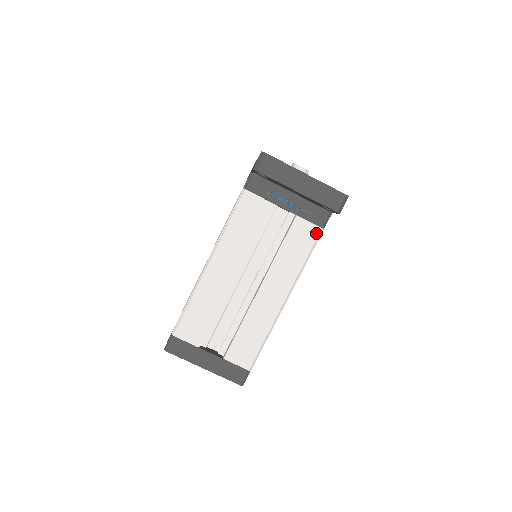
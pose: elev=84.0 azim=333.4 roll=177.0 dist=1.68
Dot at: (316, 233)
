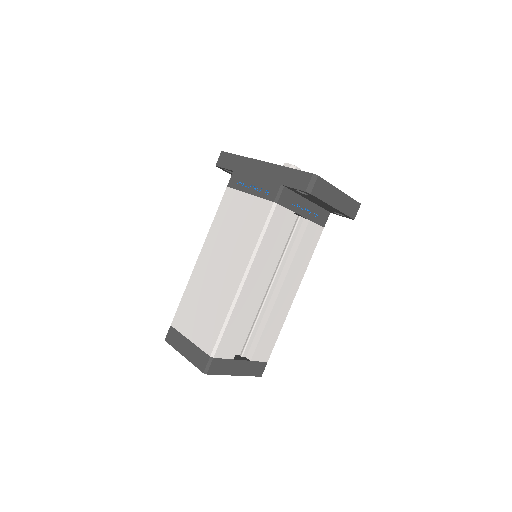
Dot at: (320, 233)
